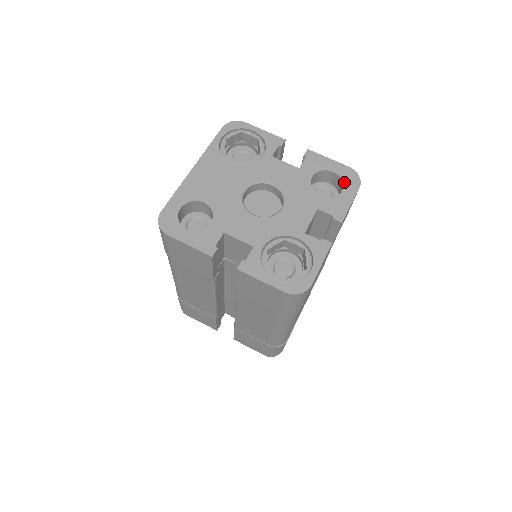
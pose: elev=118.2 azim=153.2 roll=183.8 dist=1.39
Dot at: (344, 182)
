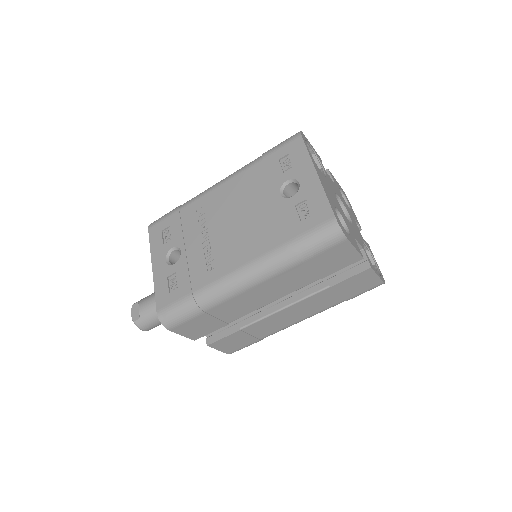
Dot at: (347, 199)
